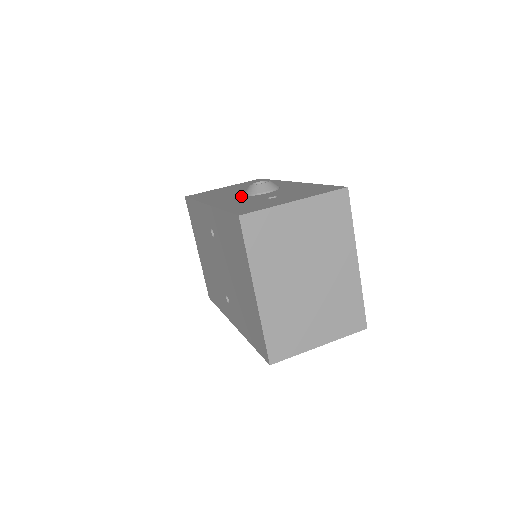
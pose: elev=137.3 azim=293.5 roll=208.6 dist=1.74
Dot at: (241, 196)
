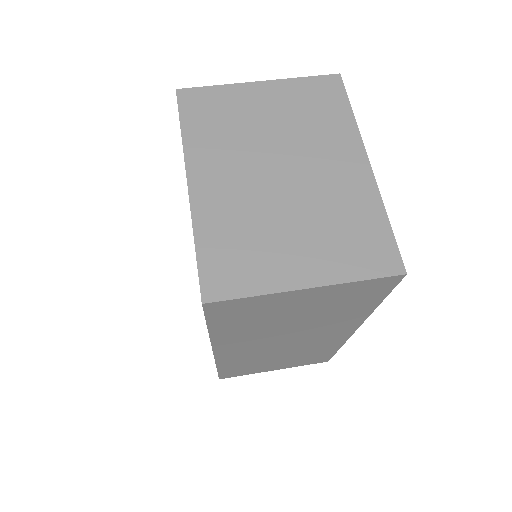
Dot at: occluded
